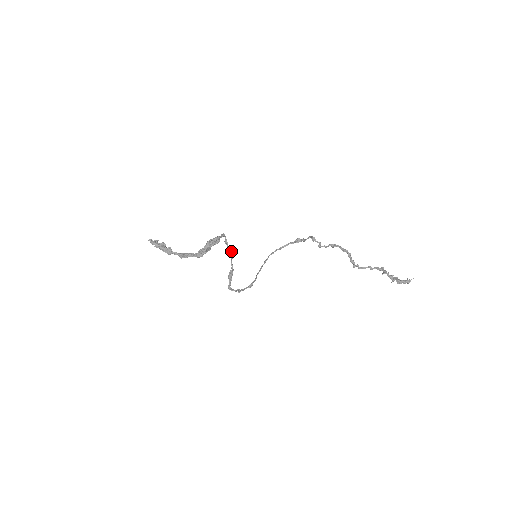
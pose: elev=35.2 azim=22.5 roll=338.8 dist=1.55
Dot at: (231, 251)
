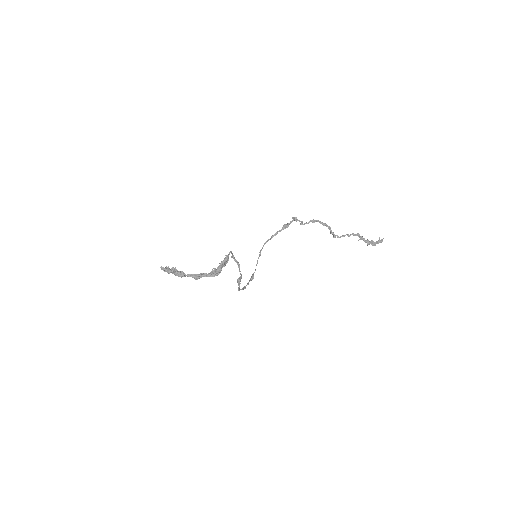
Dot at: (238, 263)
